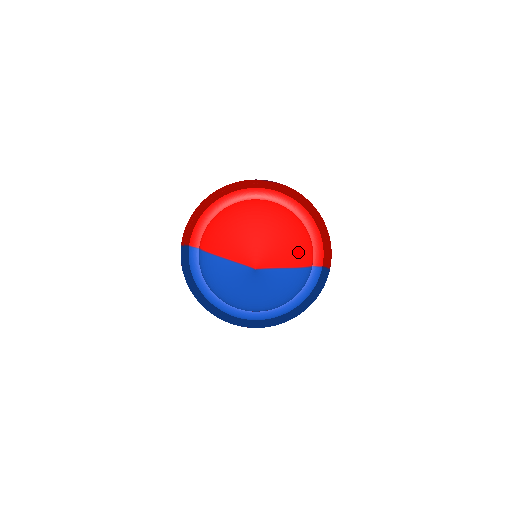
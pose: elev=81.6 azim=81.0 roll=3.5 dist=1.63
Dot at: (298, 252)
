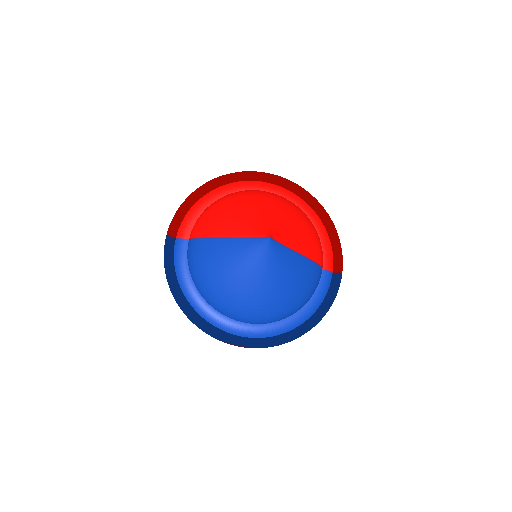
Dot at: (310, 242)
